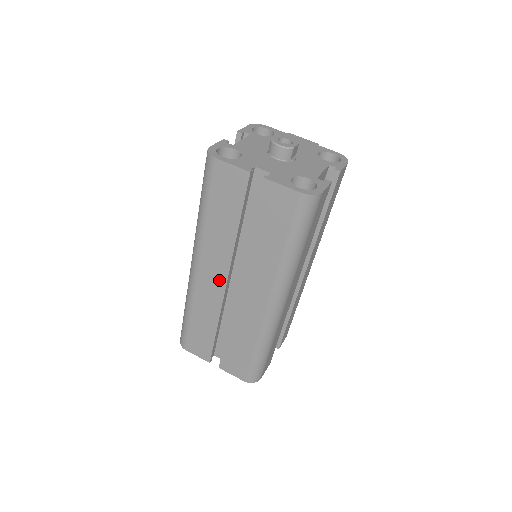
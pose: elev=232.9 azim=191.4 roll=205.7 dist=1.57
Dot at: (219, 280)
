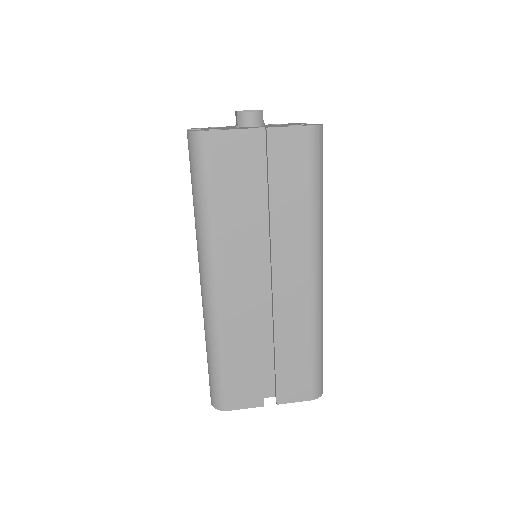
Dot at: (248, 283)
